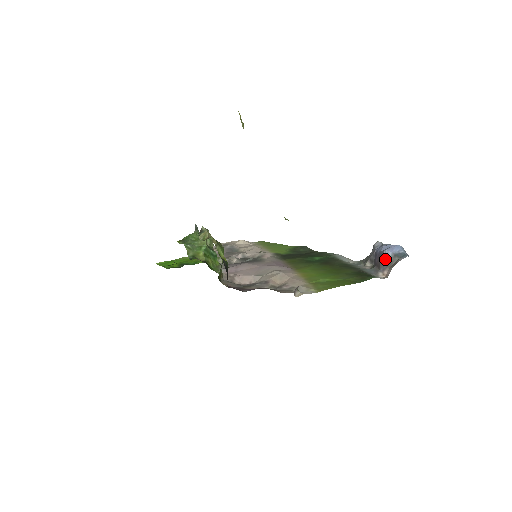
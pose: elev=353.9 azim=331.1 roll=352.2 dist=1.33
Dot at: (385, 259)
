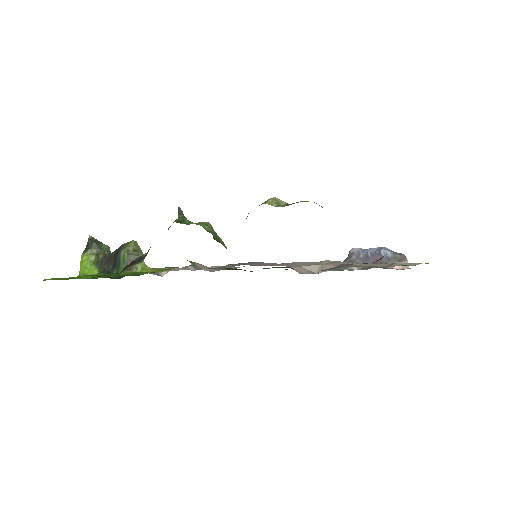
Dot at: (387, 257)
